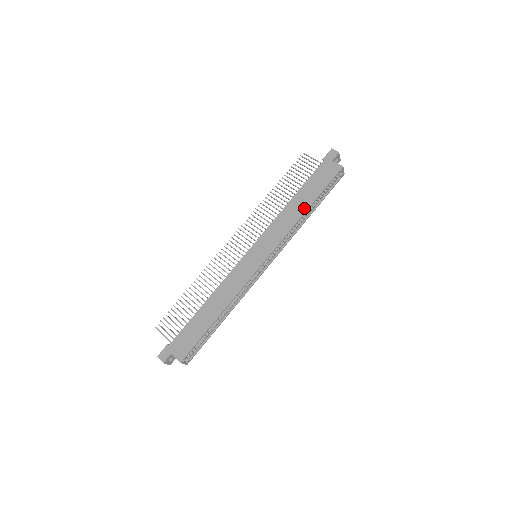
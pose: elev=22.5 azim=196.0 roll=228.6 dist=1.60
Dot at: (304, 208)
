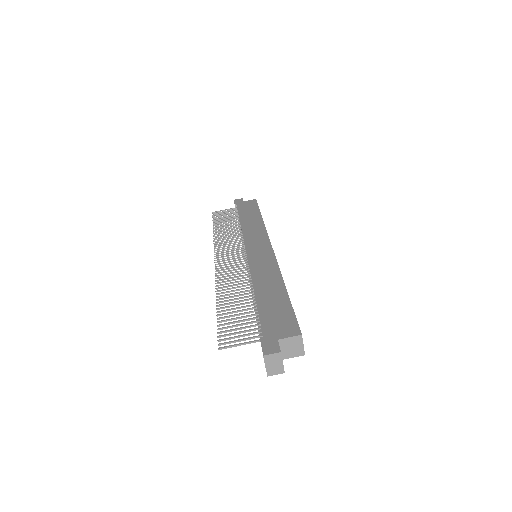
Dot at: (258, 218)
